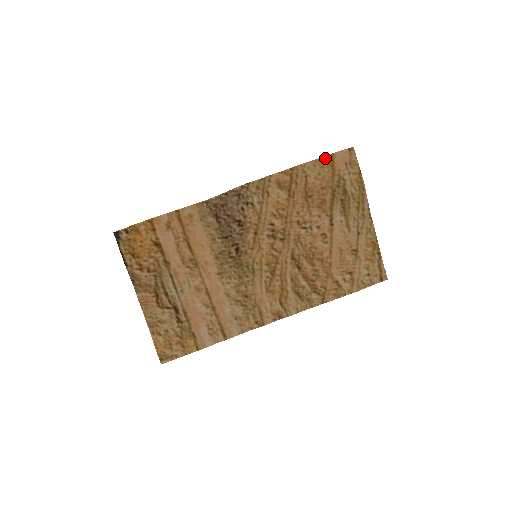
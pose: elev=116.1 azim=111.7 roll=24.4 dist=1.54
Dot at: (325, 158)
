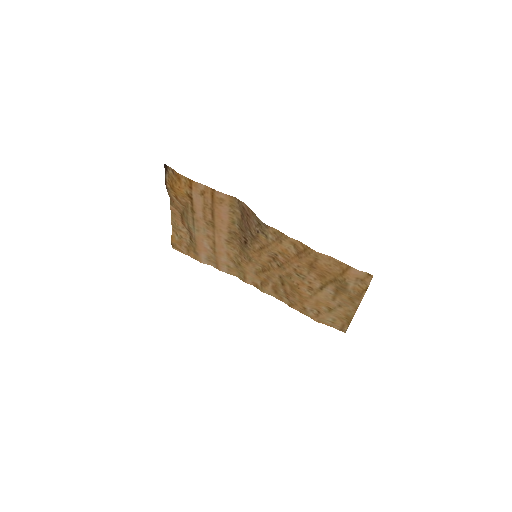
Dot at: (342, 263)
